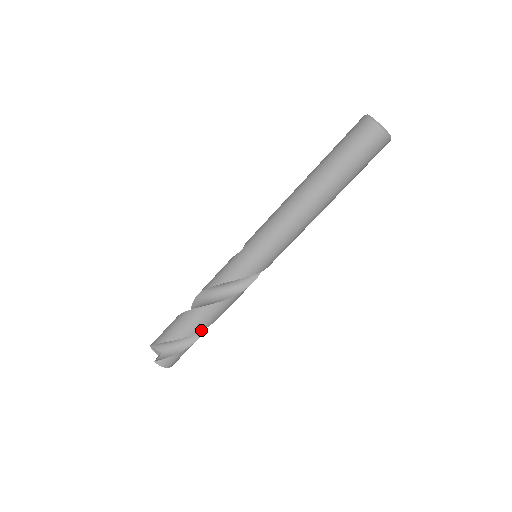
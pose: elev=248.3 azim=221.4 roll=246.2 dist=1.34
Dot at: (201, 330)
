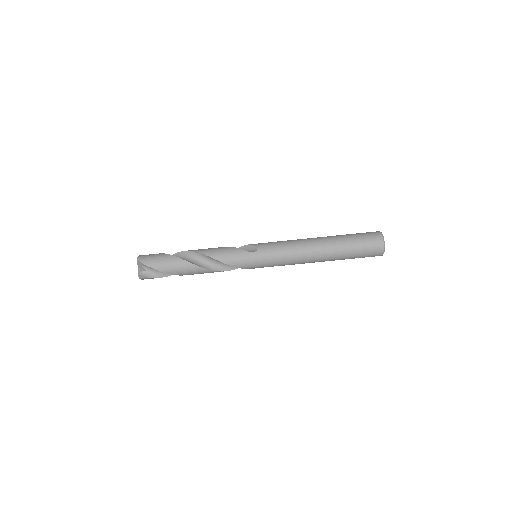
Dot at: occluded
